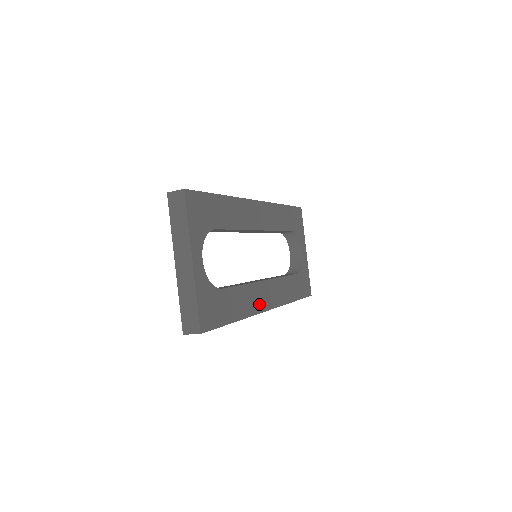
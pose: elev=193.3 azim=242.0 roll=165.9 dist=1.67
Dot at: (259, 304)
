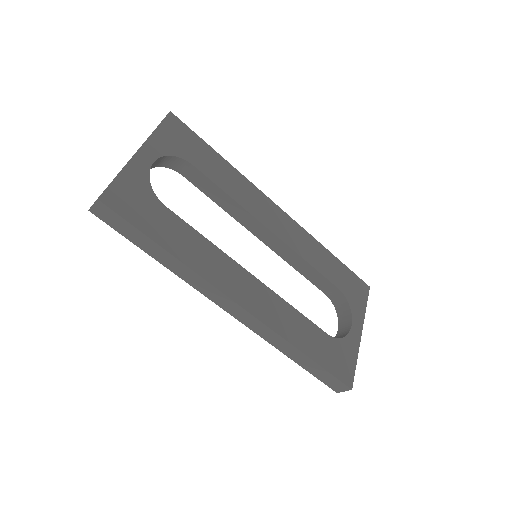
Dot at: (223, 281)
